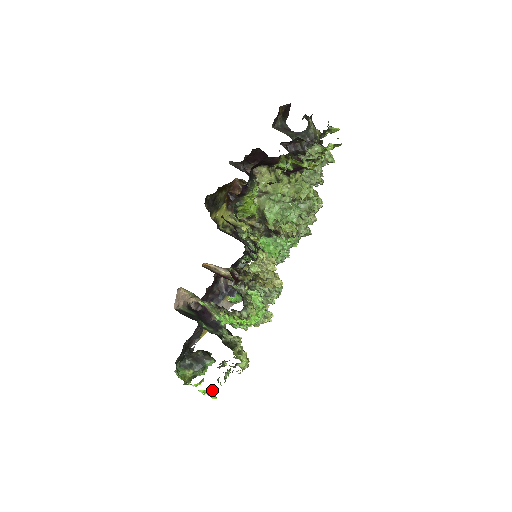
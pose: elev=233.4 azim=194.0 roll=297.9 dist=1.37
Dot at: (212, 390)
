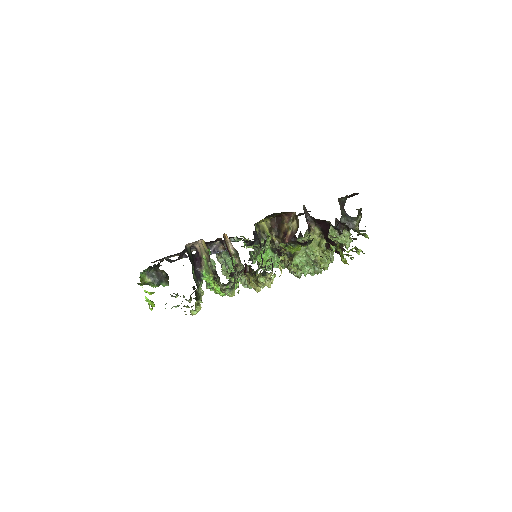
Dot at: (154, 304)
